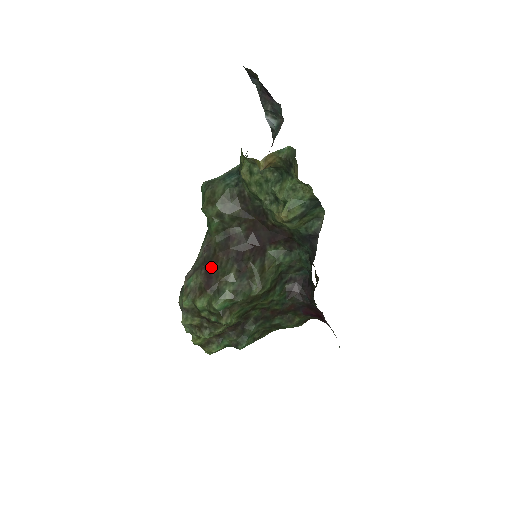
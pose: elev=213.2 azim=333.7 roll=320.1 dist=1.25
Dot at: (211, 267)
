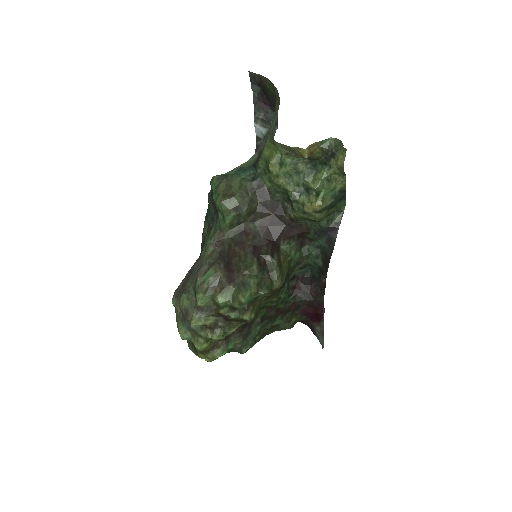
Dot at: (230, 261)
